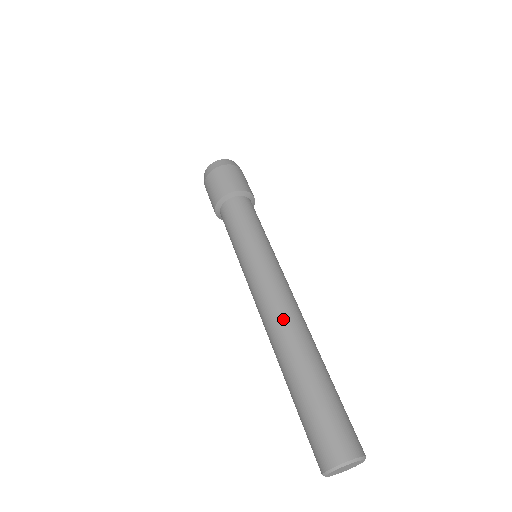
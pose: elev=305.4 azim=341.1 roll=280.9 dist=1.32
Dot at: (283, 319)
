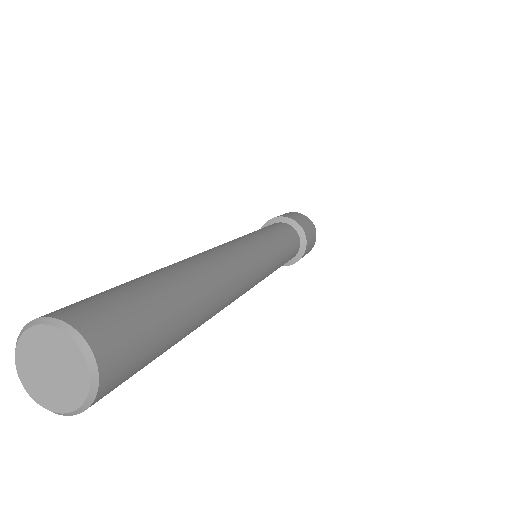
Dot at: (214, 253)
